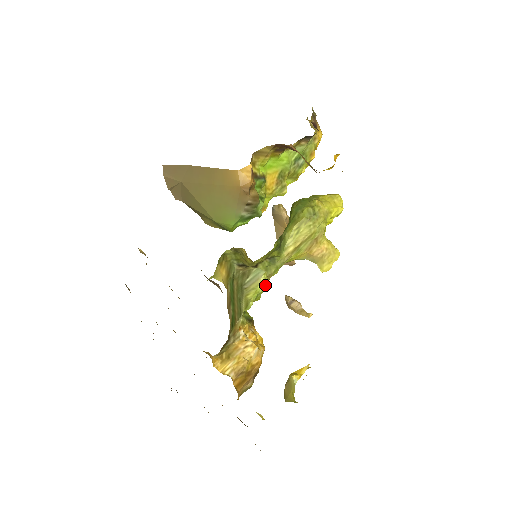
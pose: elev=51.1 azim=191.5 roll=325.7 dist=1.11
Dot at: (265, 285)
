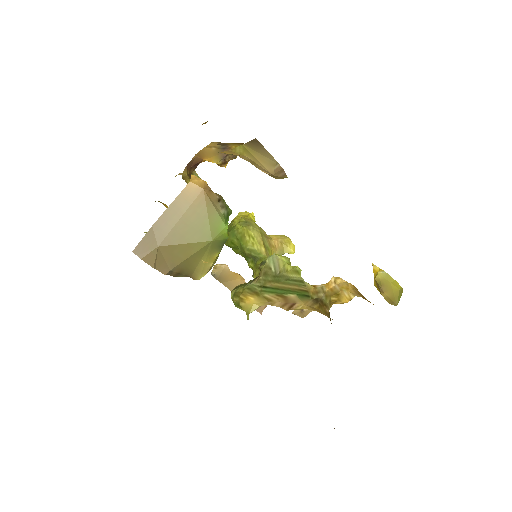
Dot at: (286, 258)
